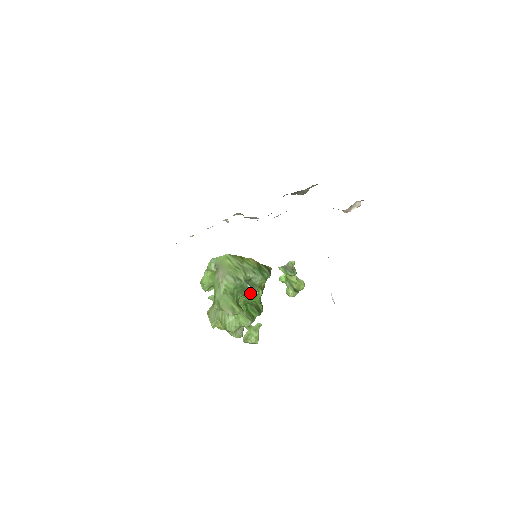
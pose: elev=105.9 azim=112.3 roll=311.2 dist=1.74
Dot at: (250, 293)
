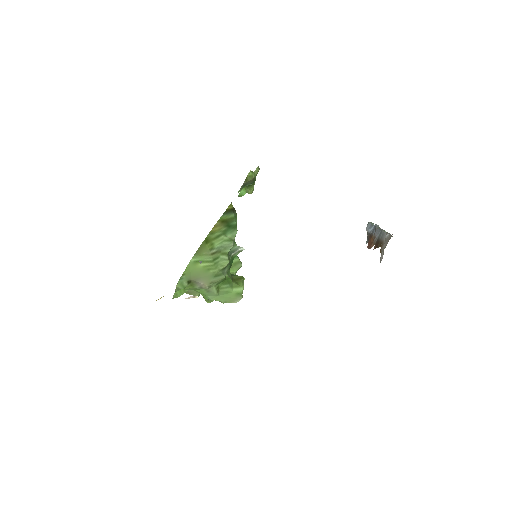
Dot at: occluded
